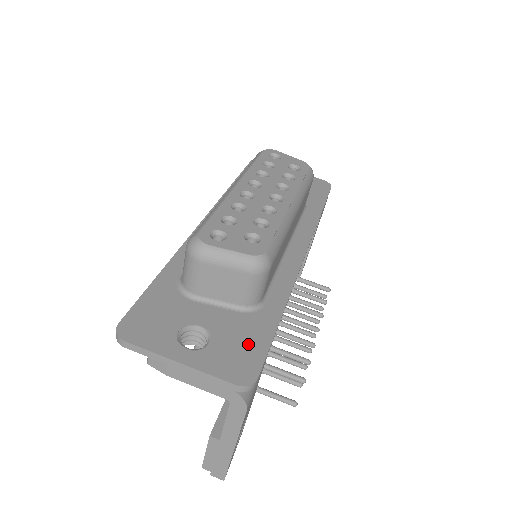
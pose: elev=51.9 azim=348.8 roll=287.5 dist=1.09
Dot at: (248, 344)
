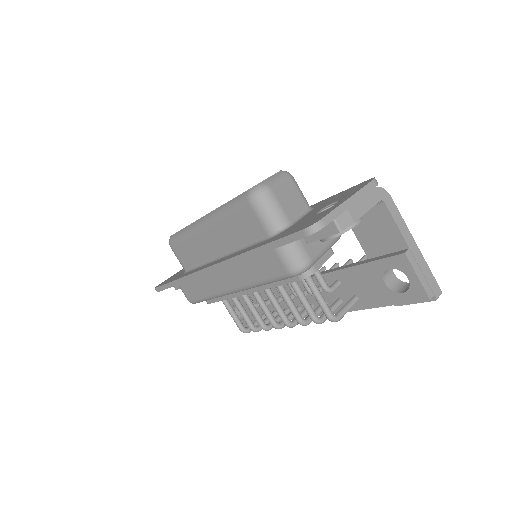
Dot at: (341, 194)
